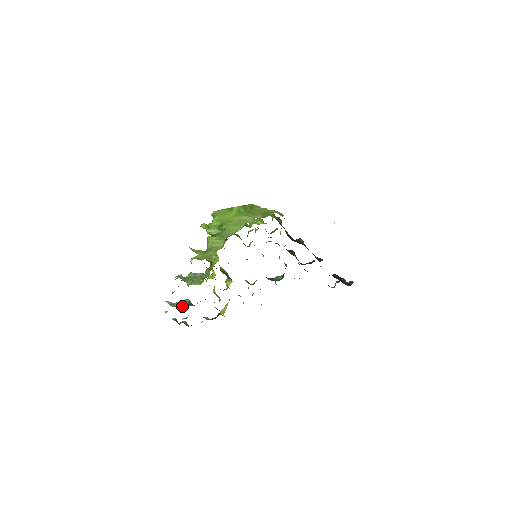
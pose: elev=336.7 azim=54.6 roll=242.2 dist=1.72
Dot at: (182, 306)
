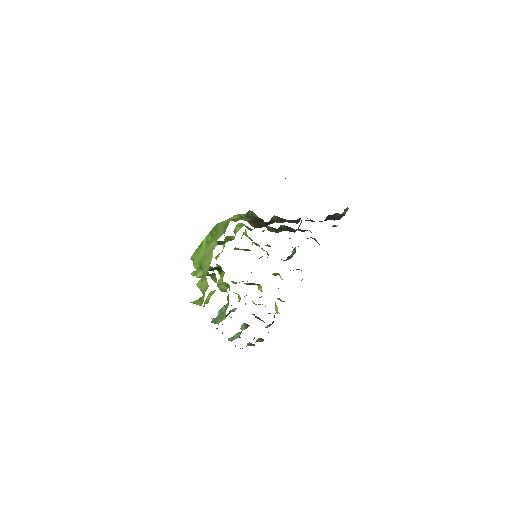
Dot at: (240, 334)
